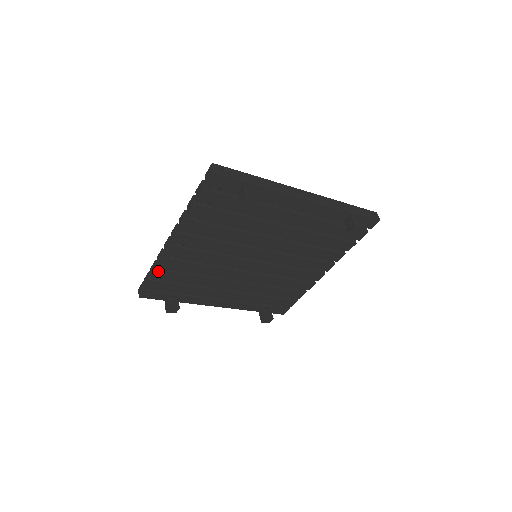
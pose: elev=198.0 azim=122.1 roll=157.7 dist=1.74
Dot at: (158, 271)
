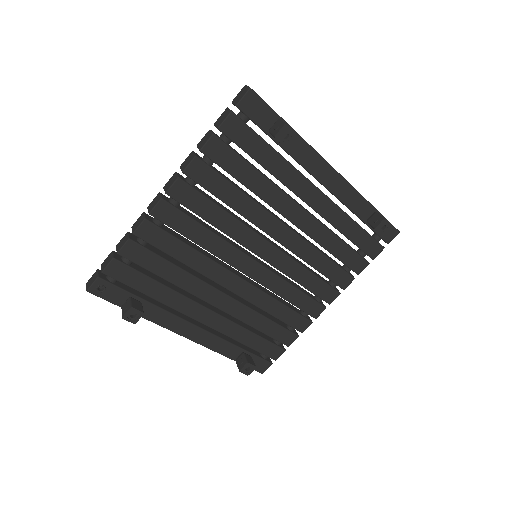
Dot at: (130, 244)
